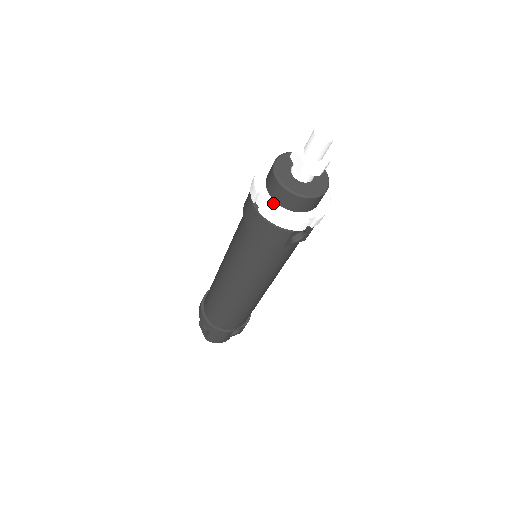
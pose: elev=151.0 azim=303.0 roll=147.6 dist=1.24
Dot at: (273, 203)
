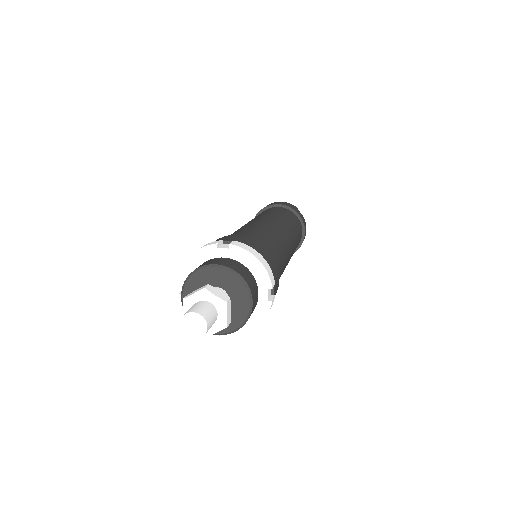
Dot at: occluded
